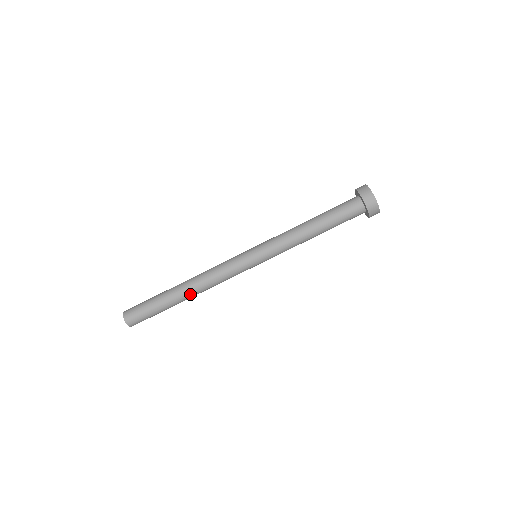
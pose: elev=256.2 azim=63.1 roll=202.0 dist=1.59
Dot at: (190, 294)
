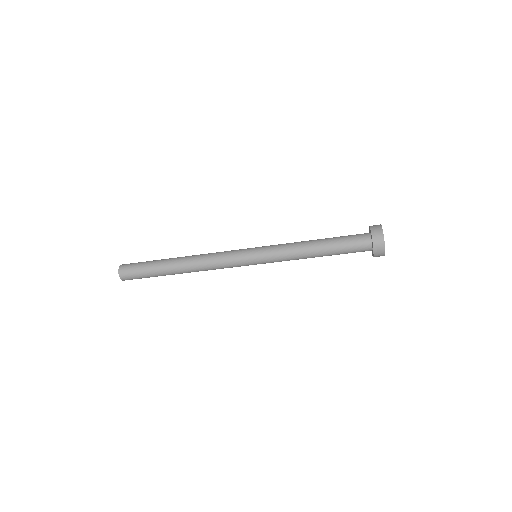
Dot at: occluded
